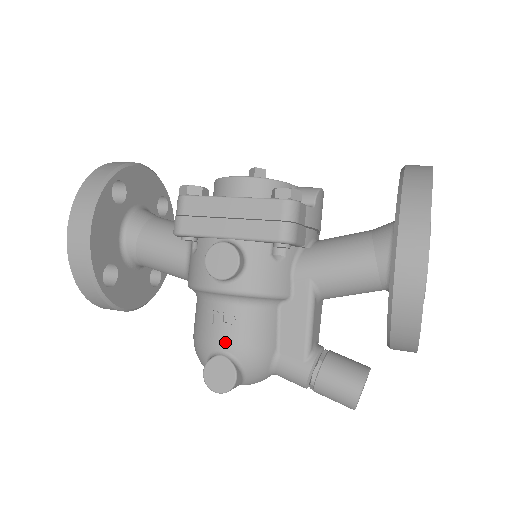
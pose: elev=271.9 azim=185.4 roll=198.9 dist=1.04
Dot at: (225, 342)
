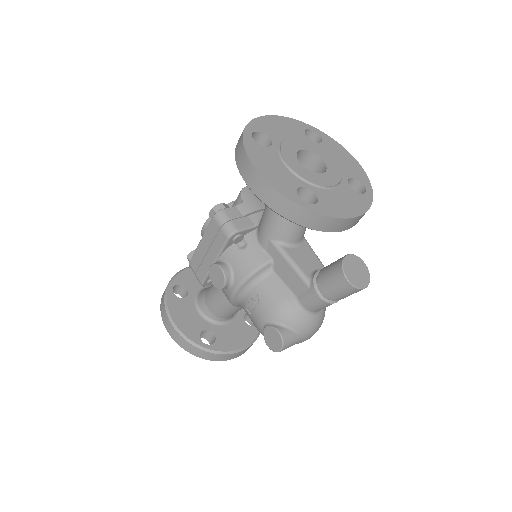
Dot at: (261, 318)
